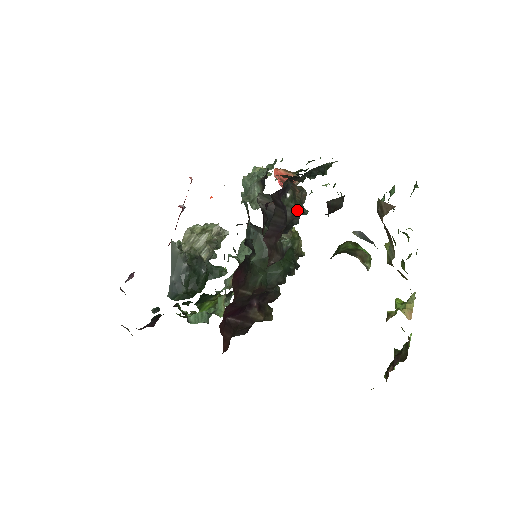
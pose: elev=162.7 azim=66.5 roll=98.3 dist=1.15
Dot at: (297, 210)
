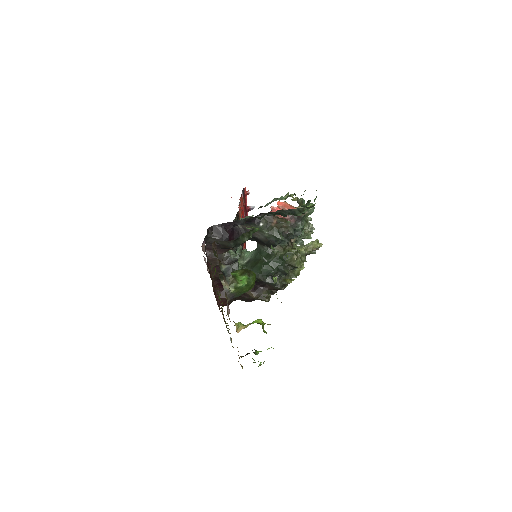
Dot at: (271, 236)
